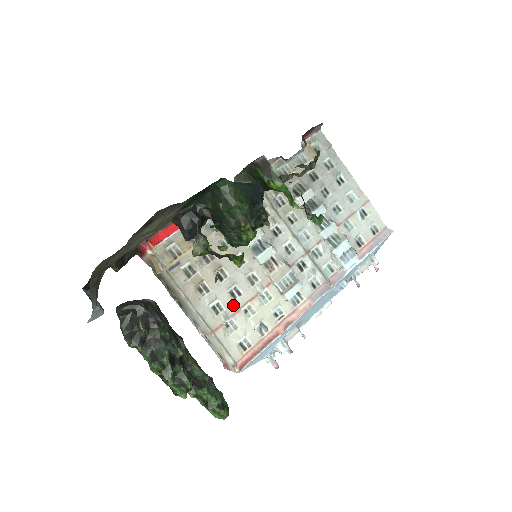
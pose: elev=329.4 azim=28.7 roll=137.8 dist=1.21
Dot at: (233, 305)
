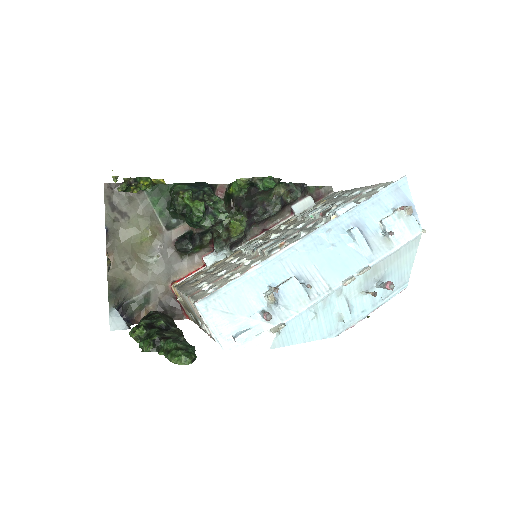
Dot at: (217, 279)
